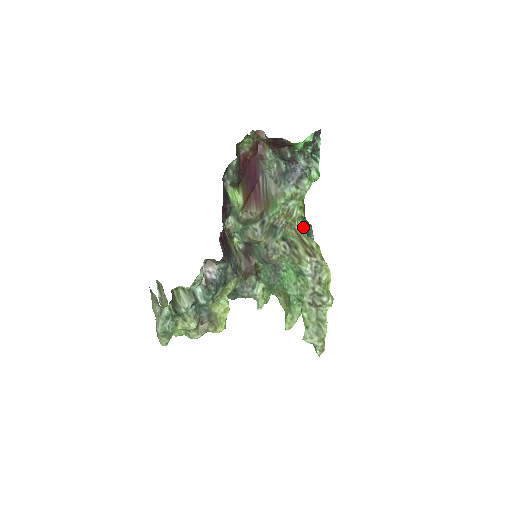
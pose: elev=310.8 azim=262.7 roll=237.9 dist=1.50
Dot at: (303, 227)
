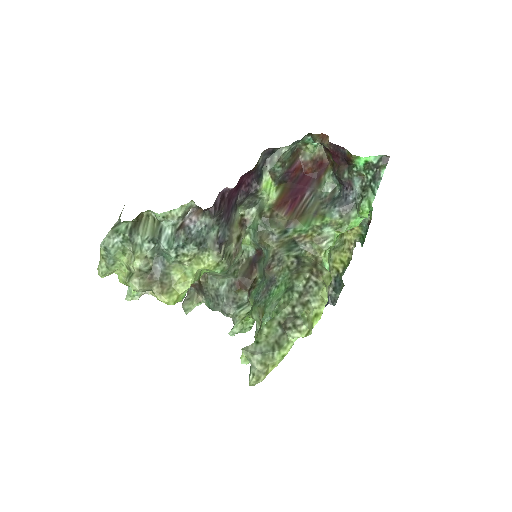
Dot at: (333, 280)
